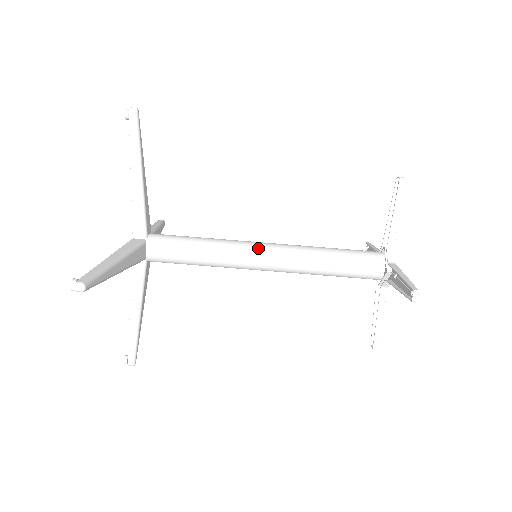
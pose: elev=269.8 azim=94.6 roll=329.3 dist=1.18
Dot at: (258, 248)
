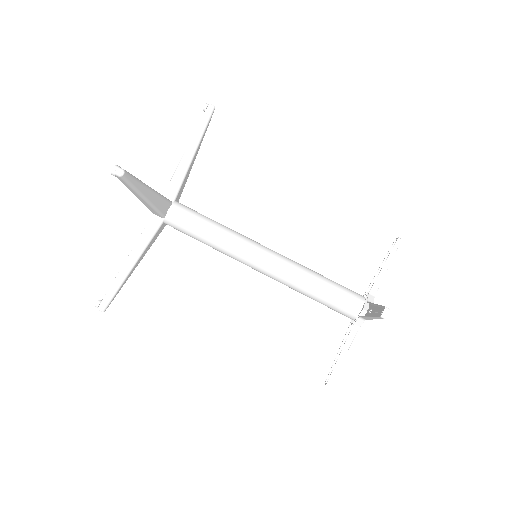
Dot at: (261, 247)
